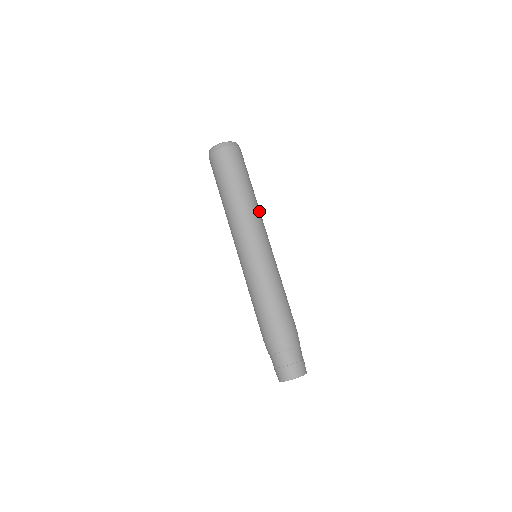
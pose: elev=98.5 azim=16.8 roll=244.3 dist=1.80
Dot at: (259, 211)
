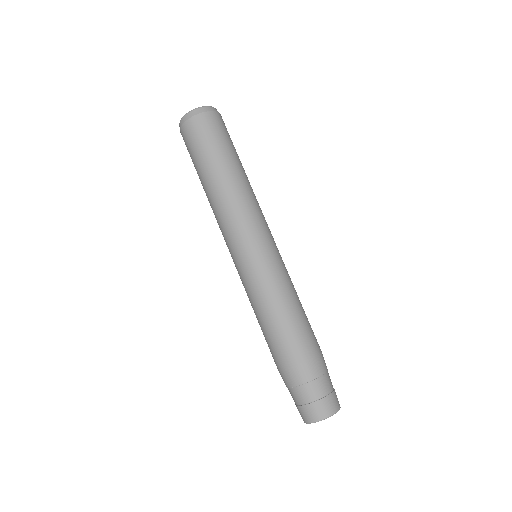
Dot at: (252, 195)
